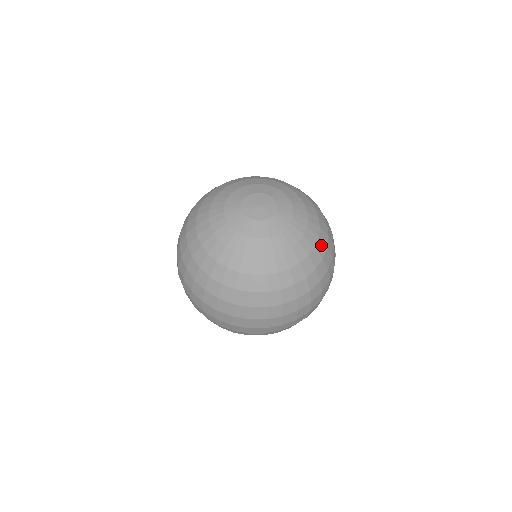
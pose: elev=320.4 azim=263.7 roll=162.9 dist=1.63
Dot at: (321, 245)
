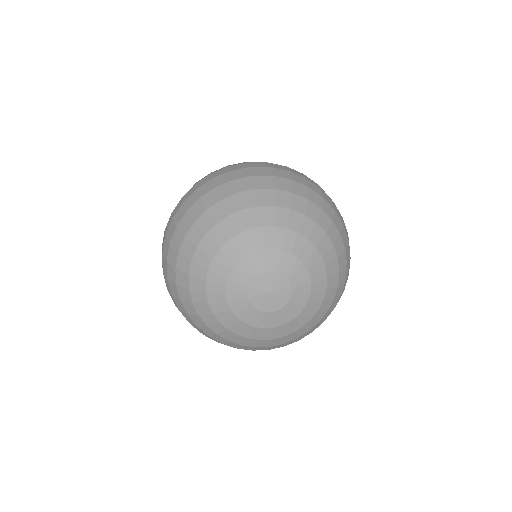
Dot at: (340, 287)
